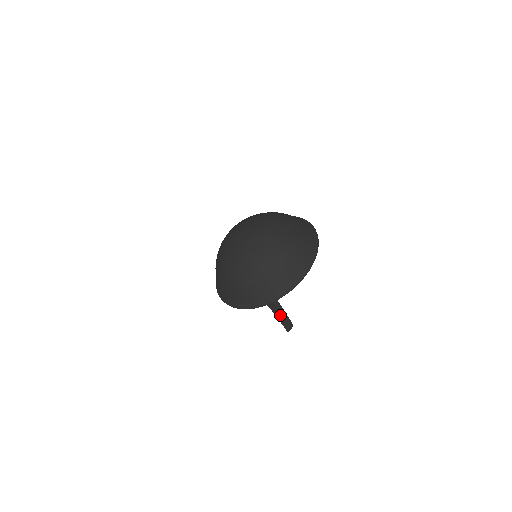
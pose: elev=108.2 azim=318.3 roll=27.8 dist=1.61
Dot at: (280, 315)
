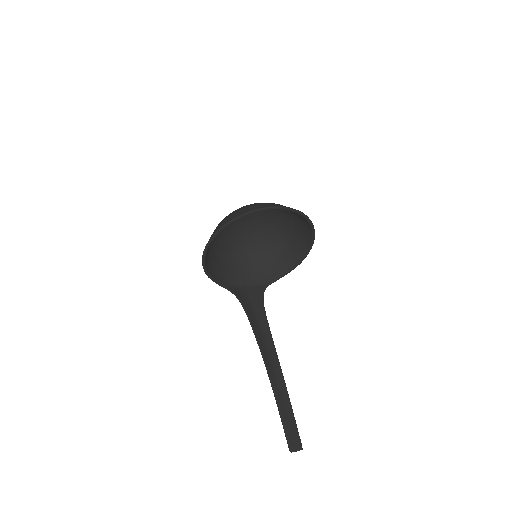
Dot at: (282, 405)
